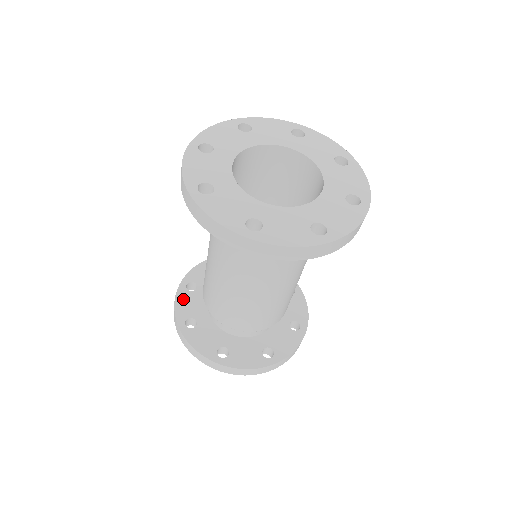
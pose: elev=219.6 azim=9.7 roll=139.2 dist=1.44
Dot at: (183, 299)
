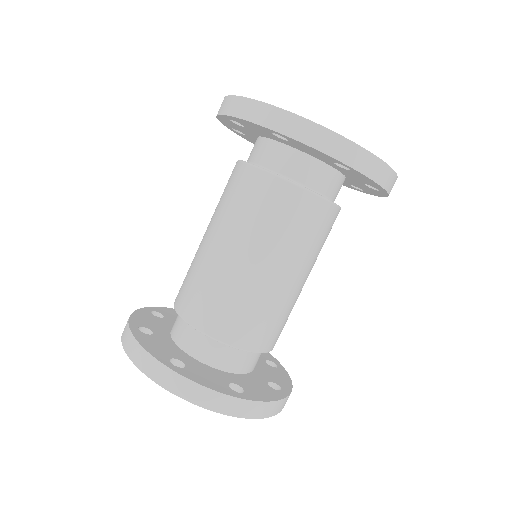
Dot at: occluded
